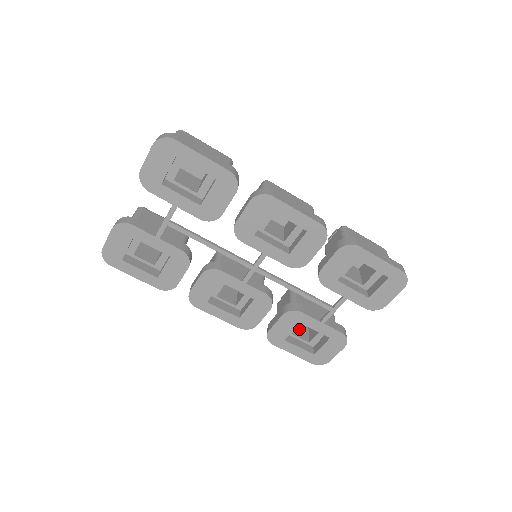
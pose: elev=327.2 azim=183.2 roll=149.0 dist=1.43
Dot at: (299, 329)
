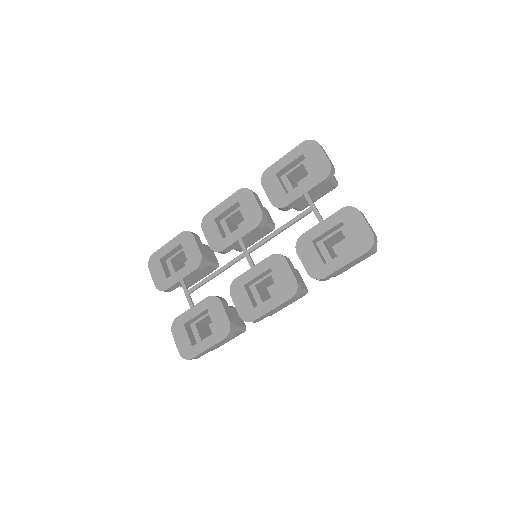
Dot at: occluded
